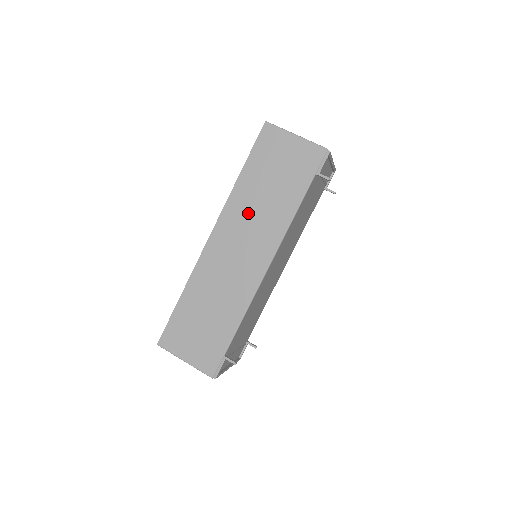
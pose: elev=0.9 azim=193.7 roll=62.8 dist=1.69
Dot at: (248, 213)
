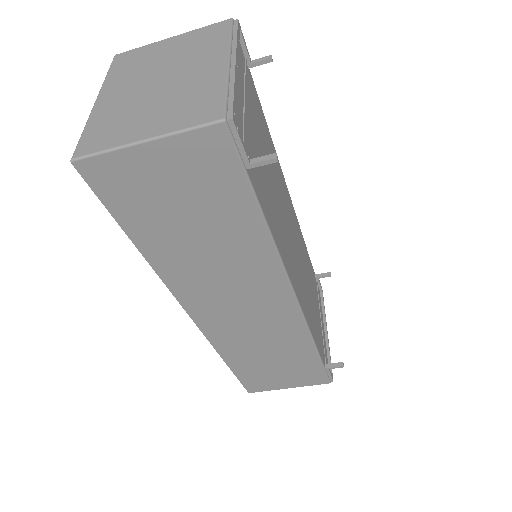
Dot at: (205, 274)
